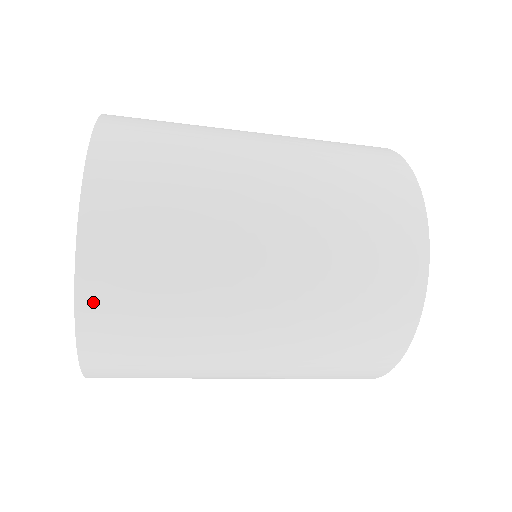
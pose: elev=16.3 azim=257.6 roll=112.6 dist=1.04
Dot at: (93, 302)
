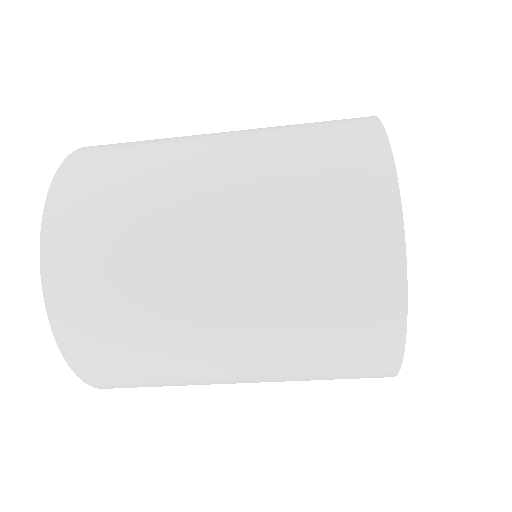
Dot at: (57, 285)
